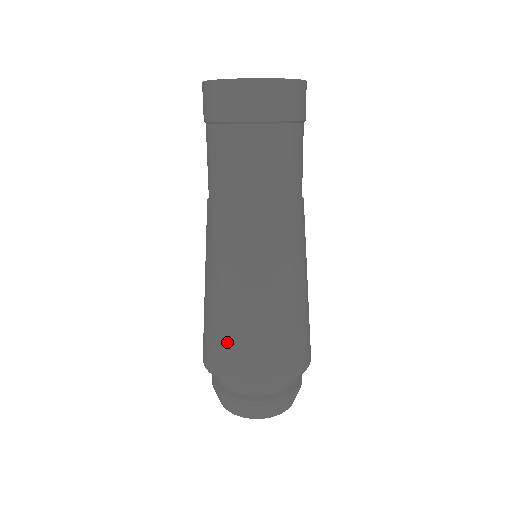
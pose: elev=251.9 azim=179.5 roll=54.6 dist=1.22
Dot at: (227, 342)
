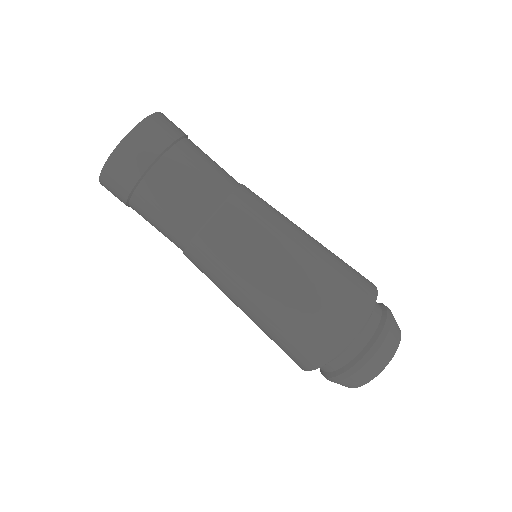
Dot at: occluded
